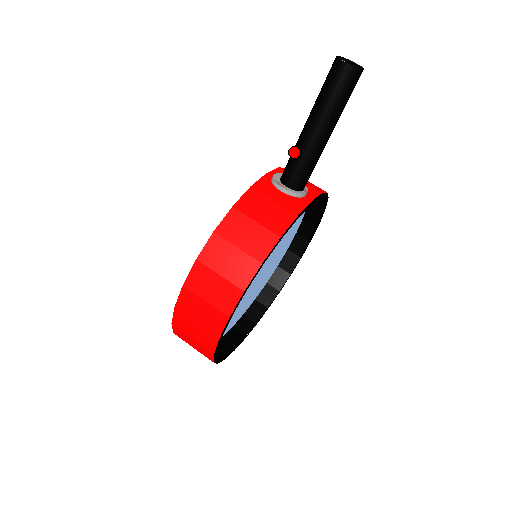
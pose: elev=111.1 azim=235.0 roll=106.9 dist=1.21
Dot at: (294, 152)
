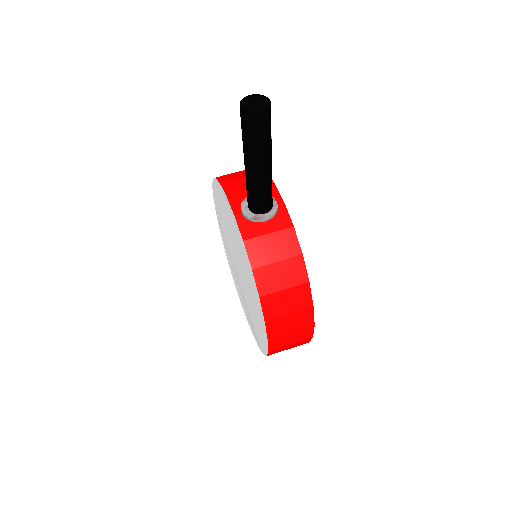
Dot at: (253, 191)
